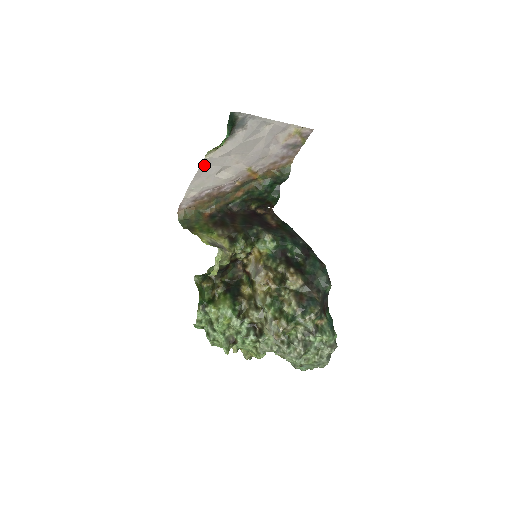
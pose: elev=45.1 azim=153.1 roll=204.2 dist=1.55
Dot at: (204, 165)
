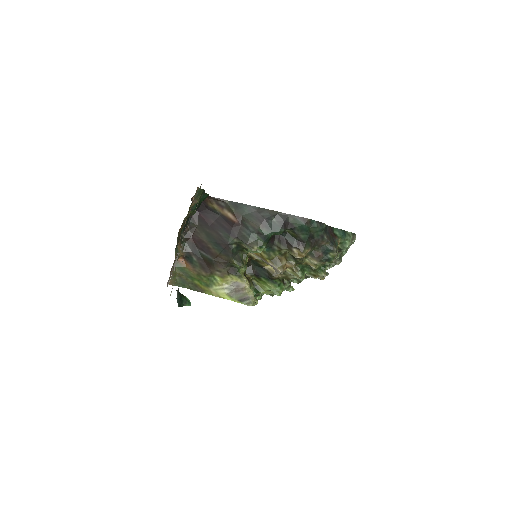
Dot at: occluded
